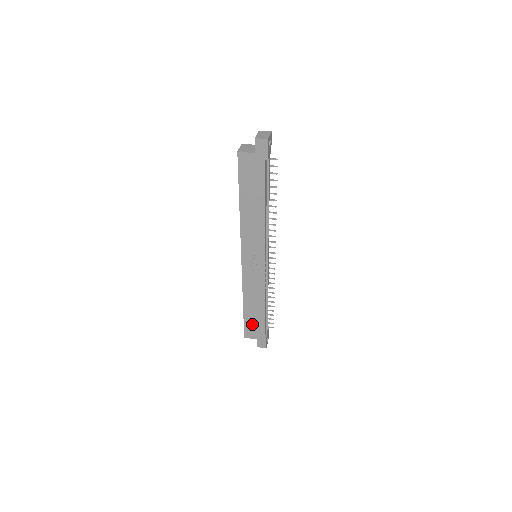
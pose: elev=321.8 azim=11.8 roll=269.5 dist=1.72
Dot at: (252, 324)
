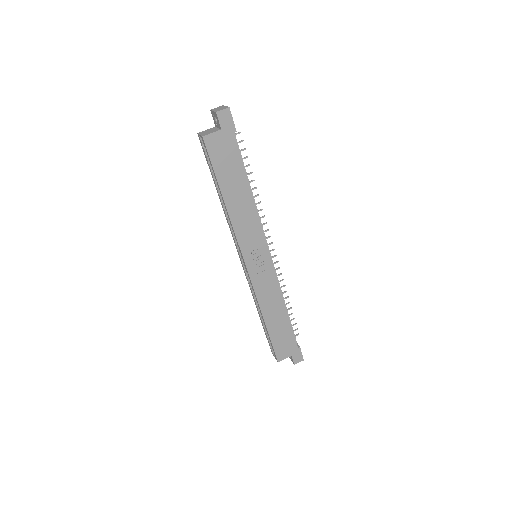
Dot at: (281, 340)
